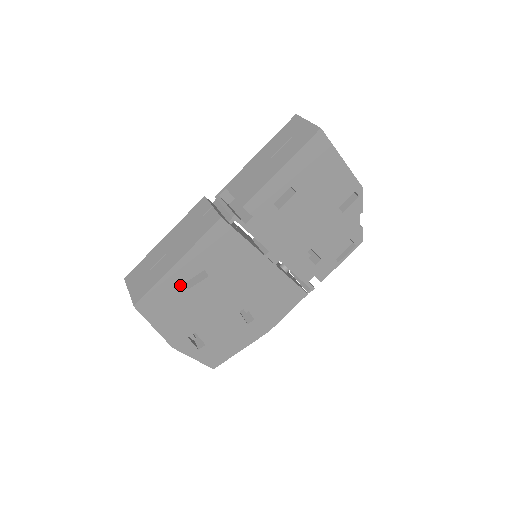
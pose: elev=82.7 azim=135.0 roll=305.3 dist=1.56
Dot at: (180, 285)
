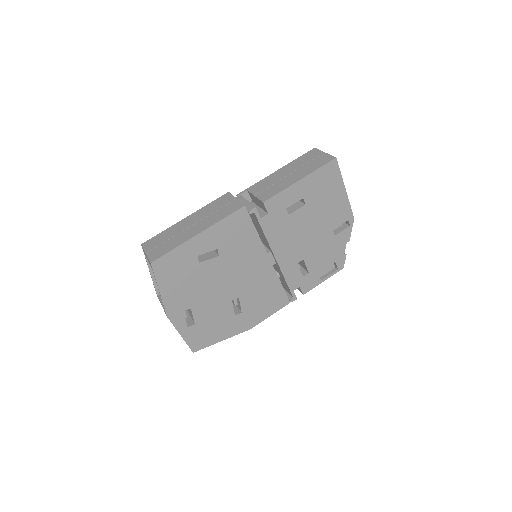
Dot at: (194, 256)
